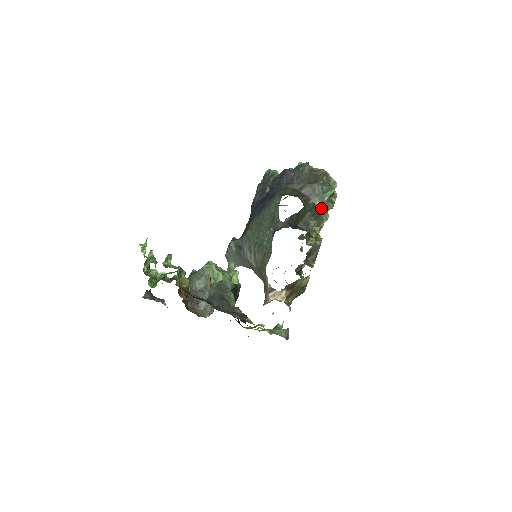
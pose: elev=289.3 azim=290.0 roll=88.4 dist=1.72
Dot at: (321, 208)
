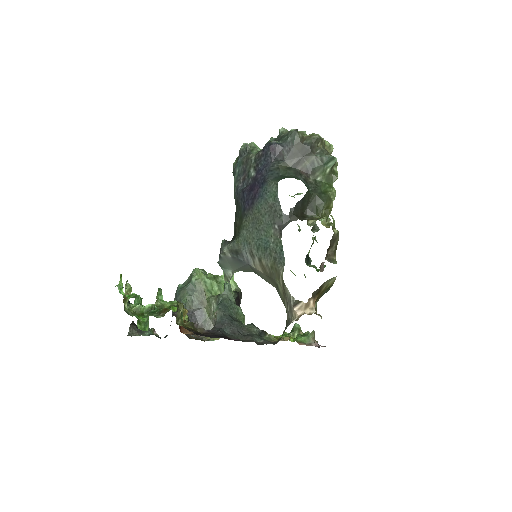
Dot at: (325, 184)
